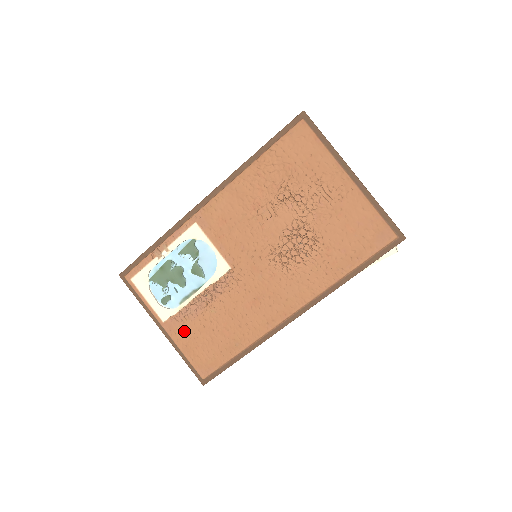
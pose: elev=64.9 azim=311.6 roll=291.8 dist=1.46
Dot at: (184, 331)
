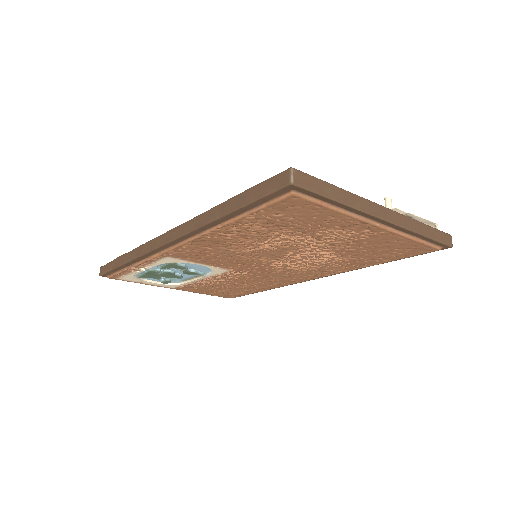
Dot at: (198, 289)
